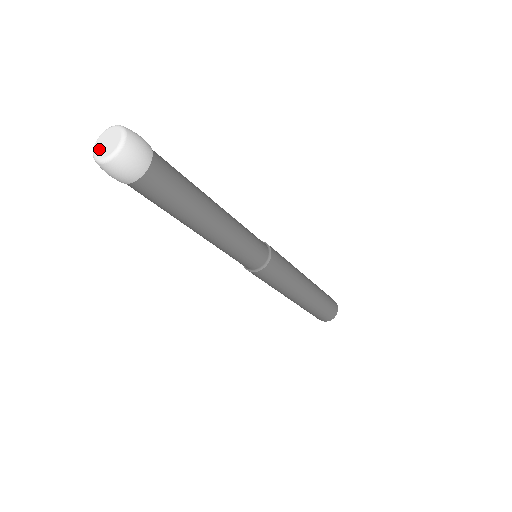
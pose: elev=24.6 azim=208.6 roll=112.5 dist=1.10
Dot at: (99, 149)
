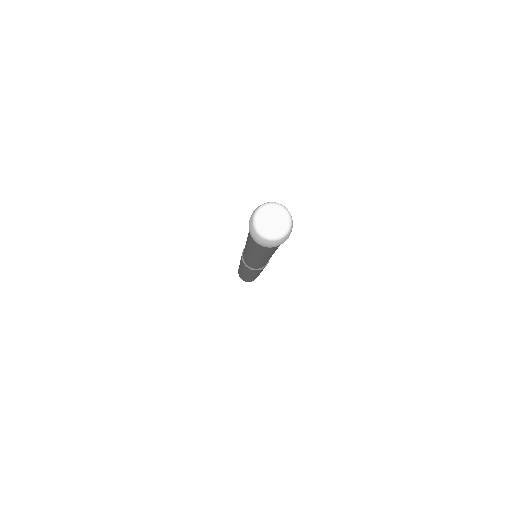
Dot at: (264, 224)
